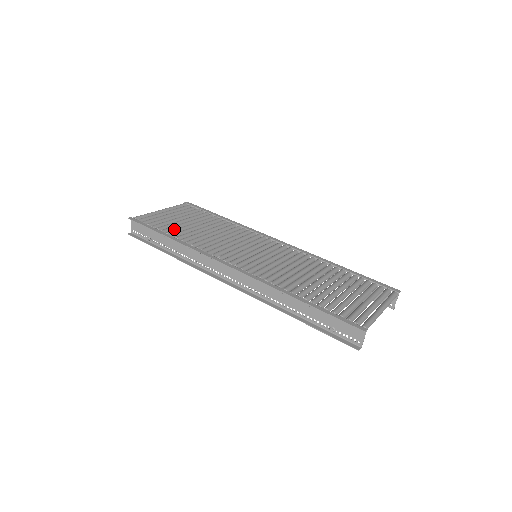
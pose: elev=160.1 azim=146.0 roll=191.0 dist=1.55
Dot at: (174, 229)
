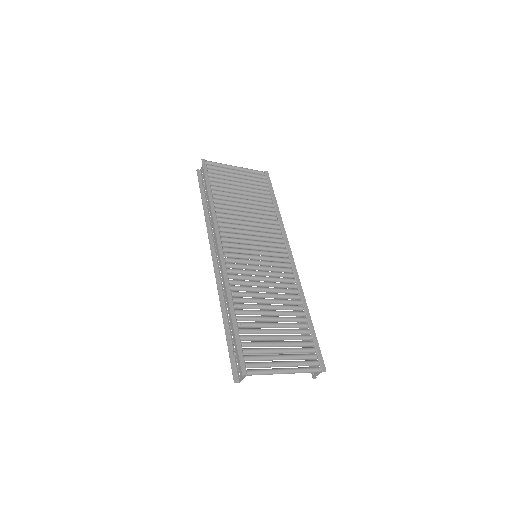
Dot at: (224, 190)
